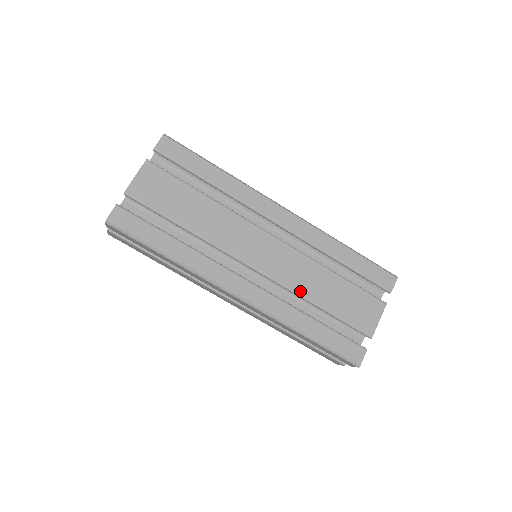
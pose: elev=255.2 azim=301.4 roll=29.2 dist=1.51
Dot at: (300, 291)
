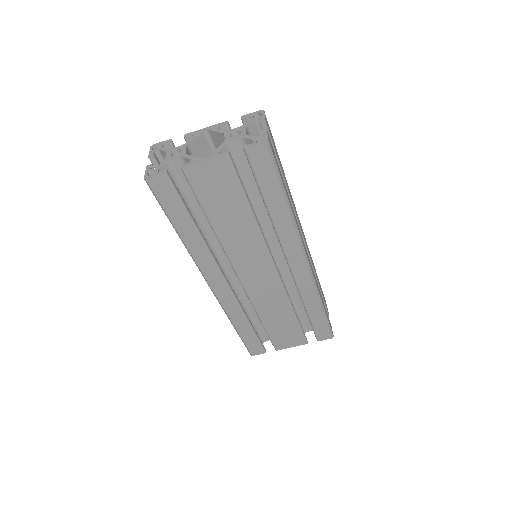
Dot at: (258, 308)
